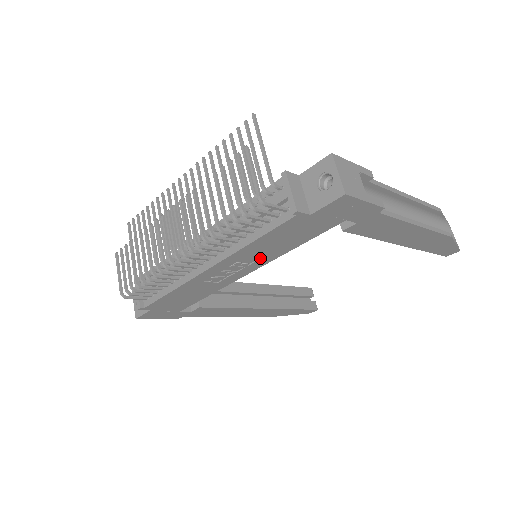
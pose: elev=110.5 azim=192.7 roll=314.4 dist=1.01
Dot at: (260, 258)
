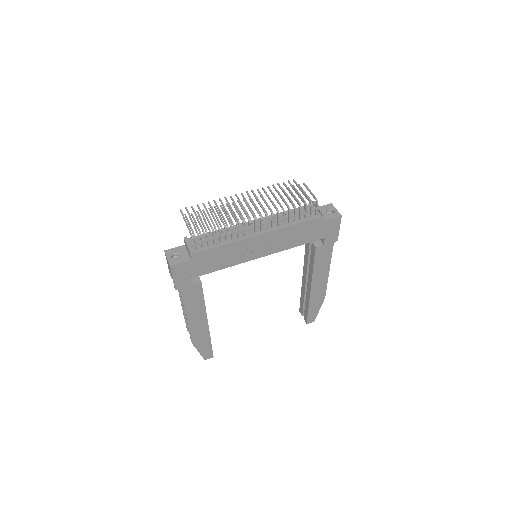
Dot at: (279, 244)
